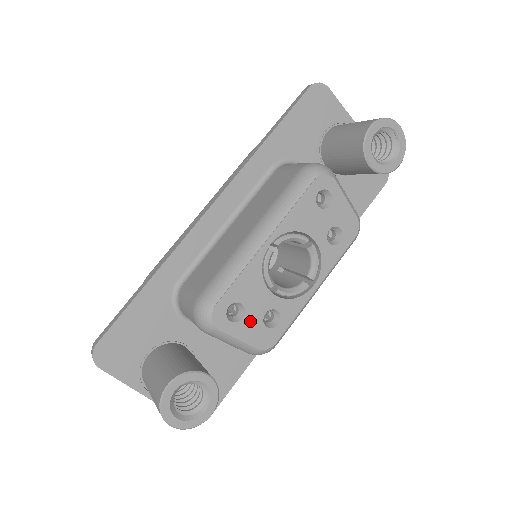
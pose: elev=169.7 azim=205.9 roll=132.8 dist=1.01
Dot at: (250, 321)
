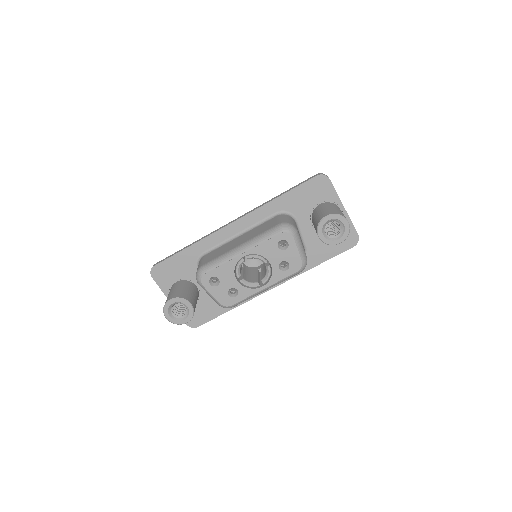
Dot at: (221, 289)
